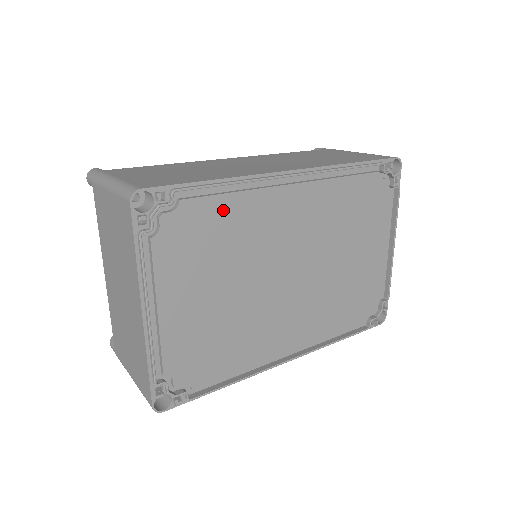
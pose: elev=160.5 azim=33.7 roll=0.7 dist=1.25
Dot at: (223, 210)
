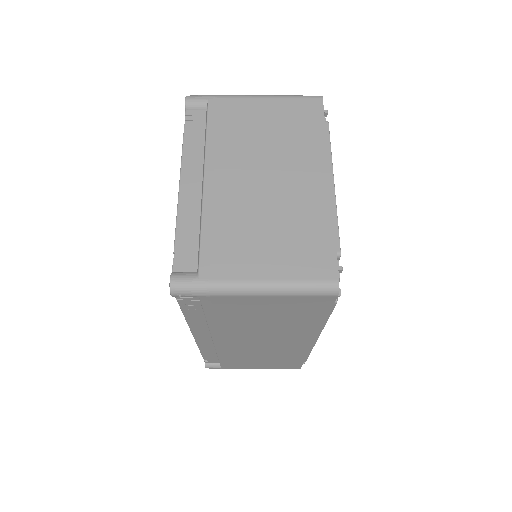
Dot at: occluded
